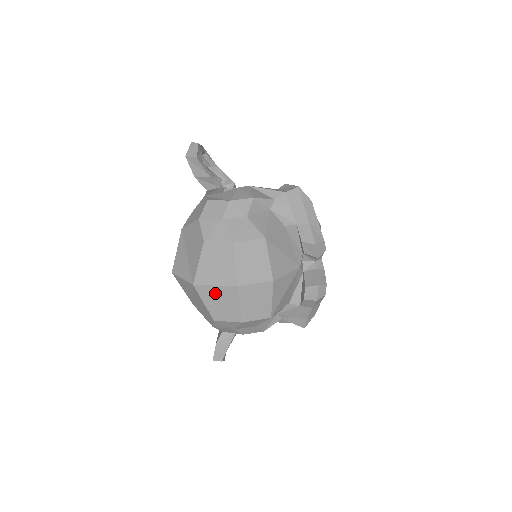
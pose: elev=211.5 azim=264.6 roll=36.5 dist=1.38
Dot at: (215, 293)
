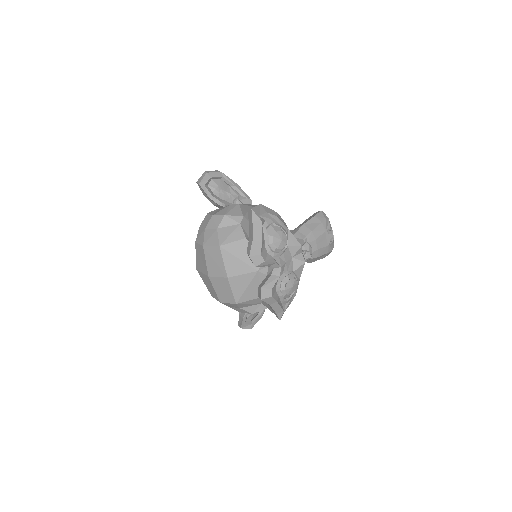
Dot at: (204, 278)
